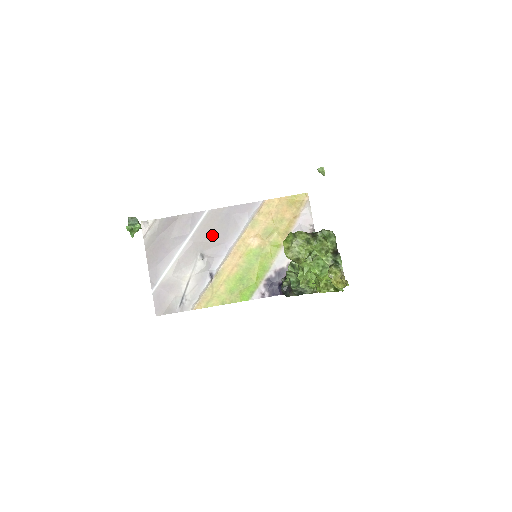
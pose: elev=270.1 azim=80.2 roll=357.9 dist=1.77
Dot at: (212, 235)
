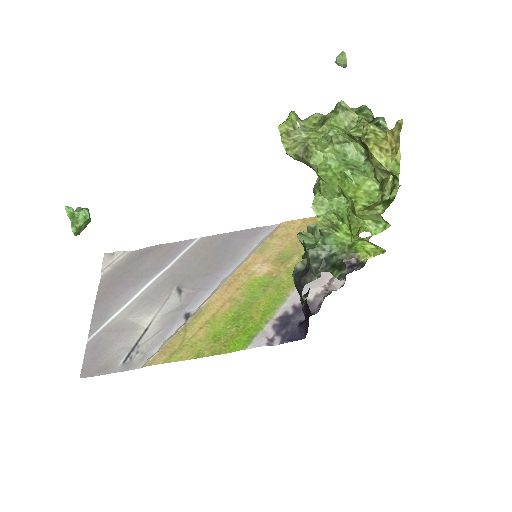
Dot at: (200, 264)
